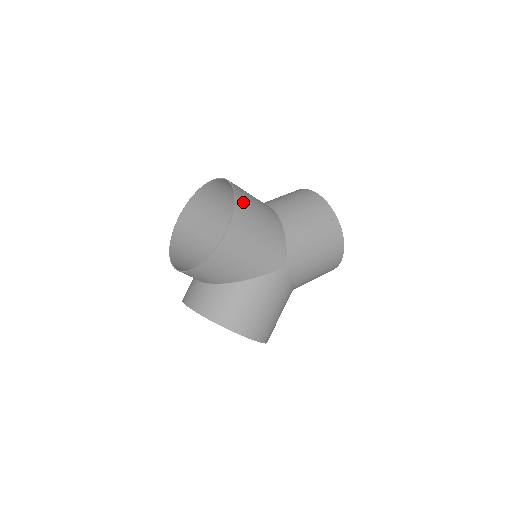
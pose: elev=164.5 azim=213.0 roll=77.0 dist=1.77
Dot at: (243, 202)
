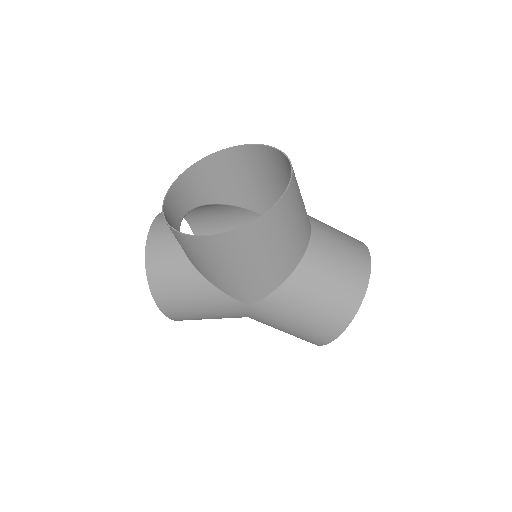
Dot at: (267, 226)
